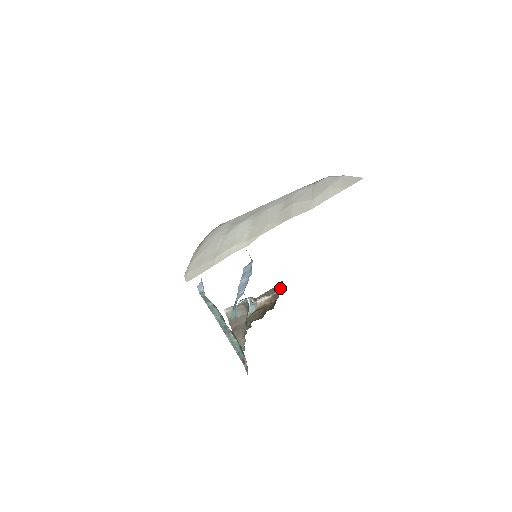
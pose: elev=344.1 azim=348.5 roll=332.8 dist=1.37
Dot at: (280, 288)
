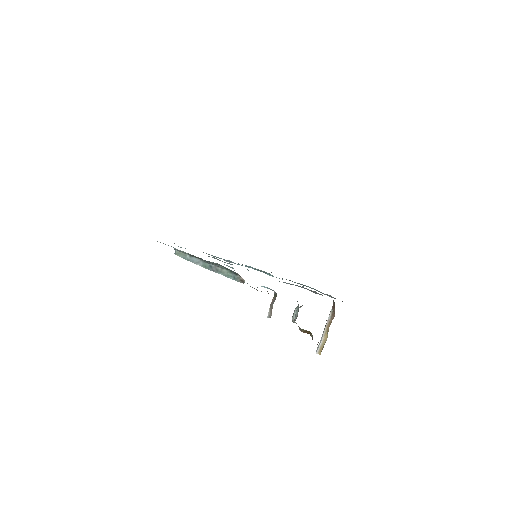
Dot at: occluded
